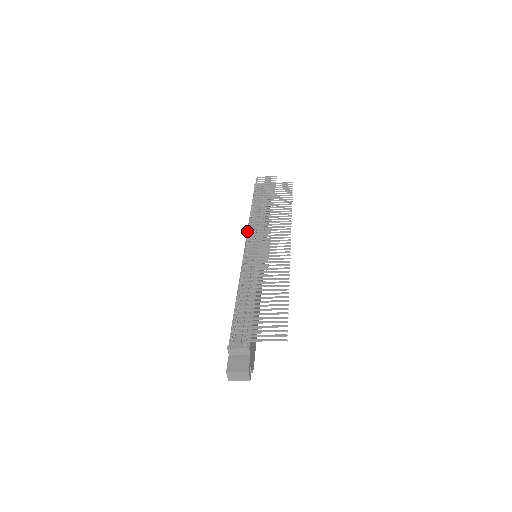
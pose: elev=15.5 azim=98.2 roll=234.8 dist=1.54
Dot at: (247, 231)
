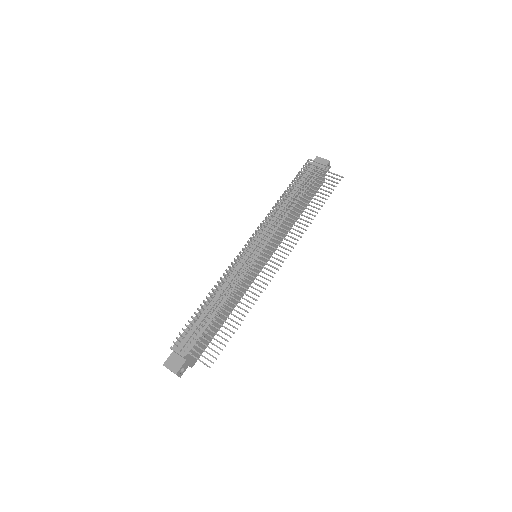
Dot at: occluded
